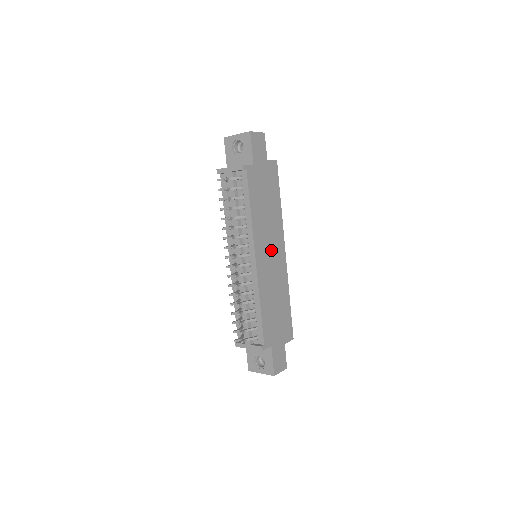
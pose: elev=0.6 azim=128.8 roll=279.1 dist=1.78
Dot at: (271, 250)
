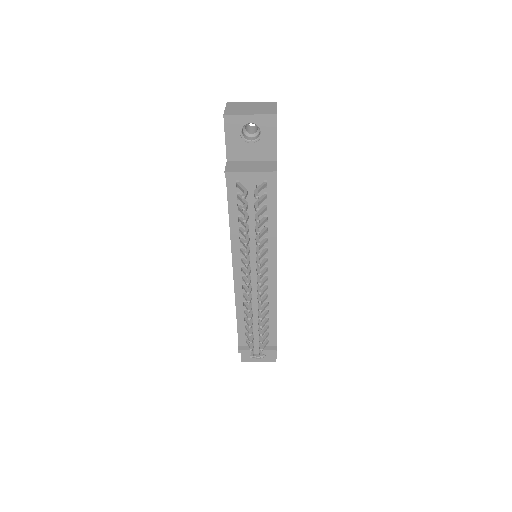
Dot at: occluded
